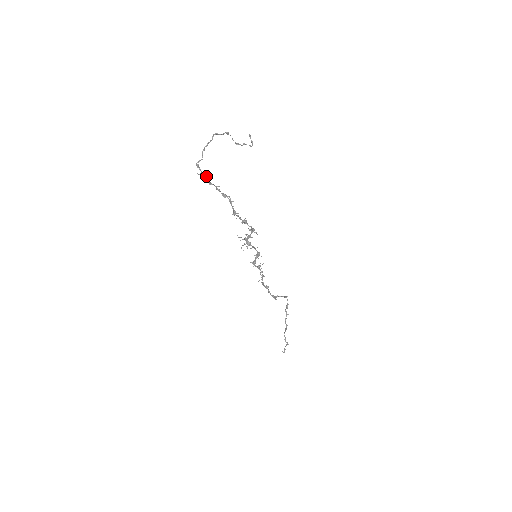
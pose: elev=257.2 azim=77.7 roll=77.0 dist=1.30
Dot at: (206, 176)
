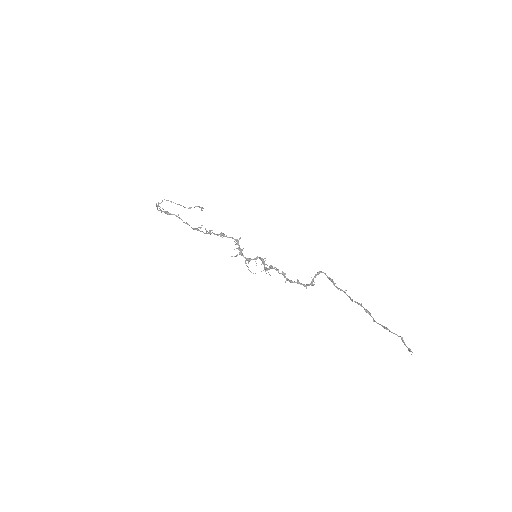
Dot at: (167, 212)
